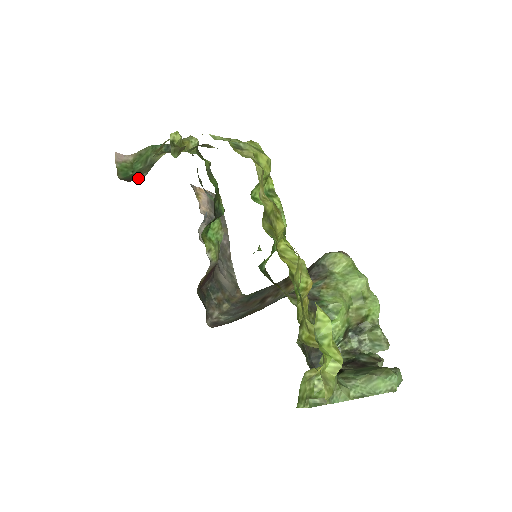
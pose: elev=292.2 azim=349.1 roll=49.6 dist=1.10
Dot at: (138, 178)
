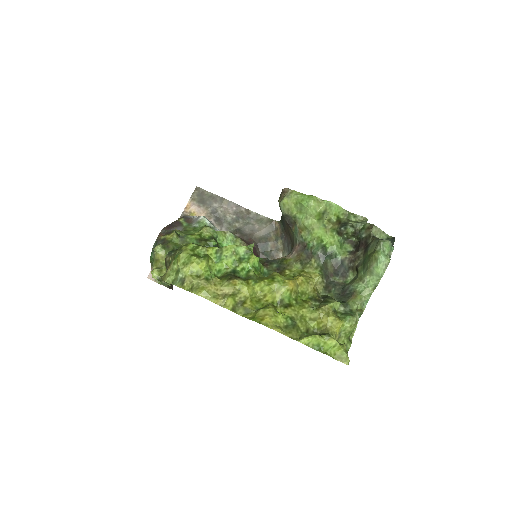
Dot at: occluded
